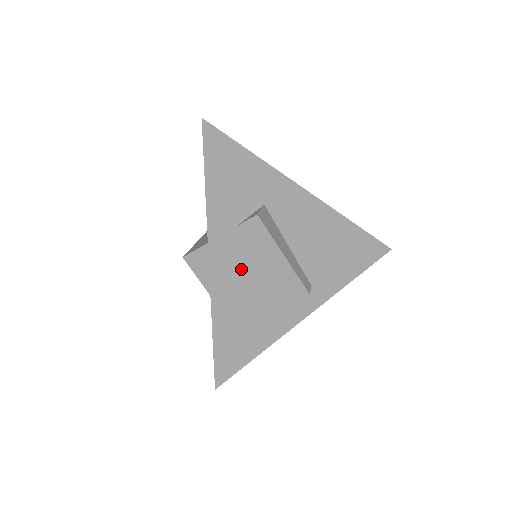
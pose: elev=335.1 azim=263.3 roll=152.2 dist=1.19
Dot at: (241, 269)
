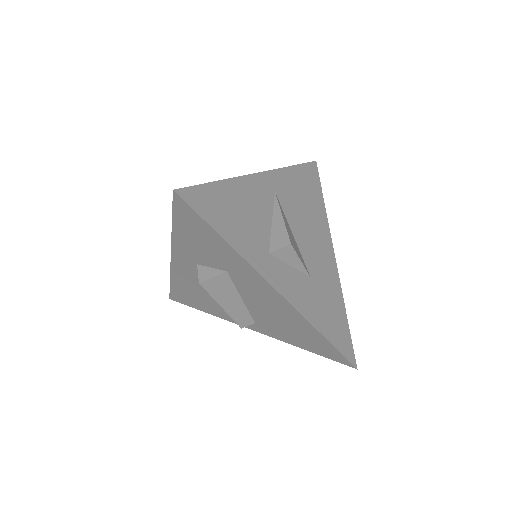
Dot at: (196, 281)
